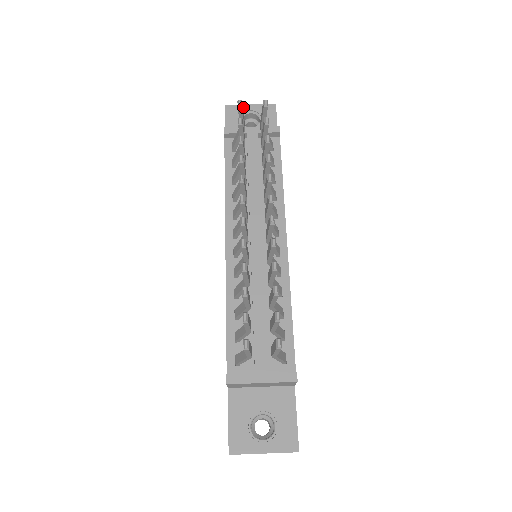
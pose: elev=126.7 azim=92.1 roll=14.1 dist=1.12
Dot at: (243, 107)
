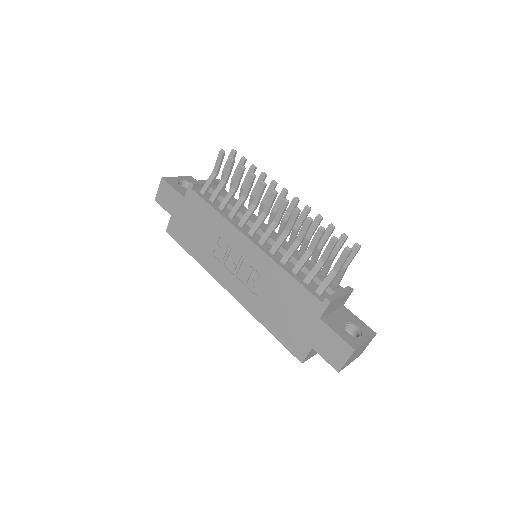
Dot at: (174, 178)
